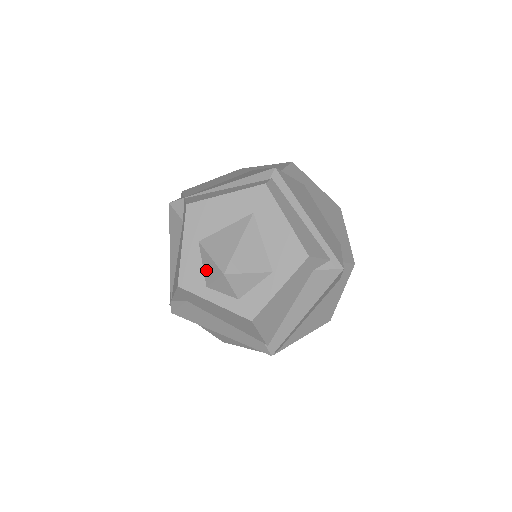
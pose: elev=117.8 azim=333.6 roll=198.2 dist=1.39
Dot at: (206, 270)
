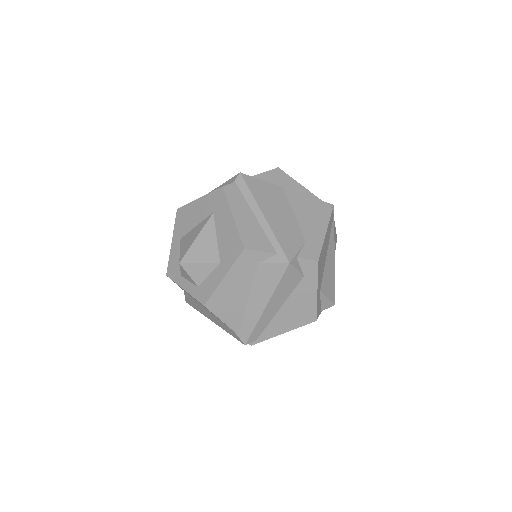
Dot at: occluded
